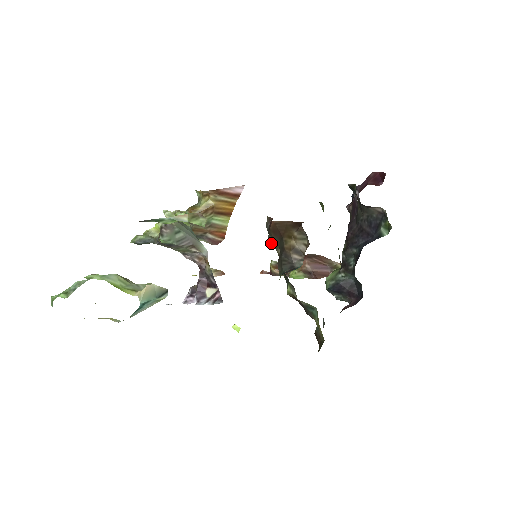
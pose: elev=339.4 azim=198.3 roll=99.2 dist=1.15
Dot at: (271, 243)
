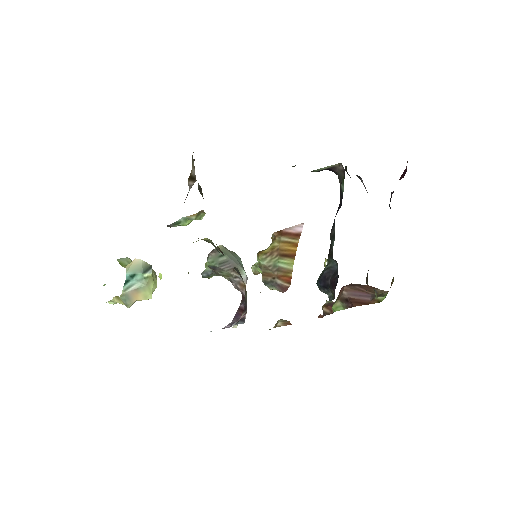
Dot at: (200, 193)
